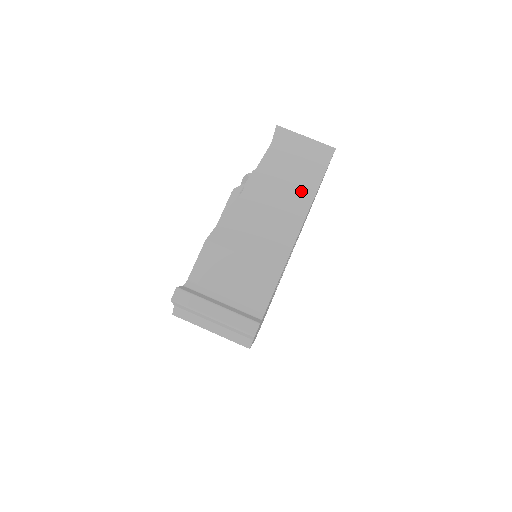
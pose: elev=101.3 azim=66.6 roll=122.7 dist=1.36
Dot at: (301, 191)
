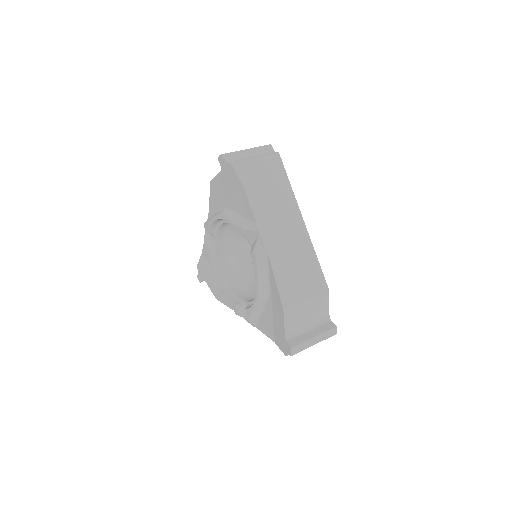
Dot at: occluded
